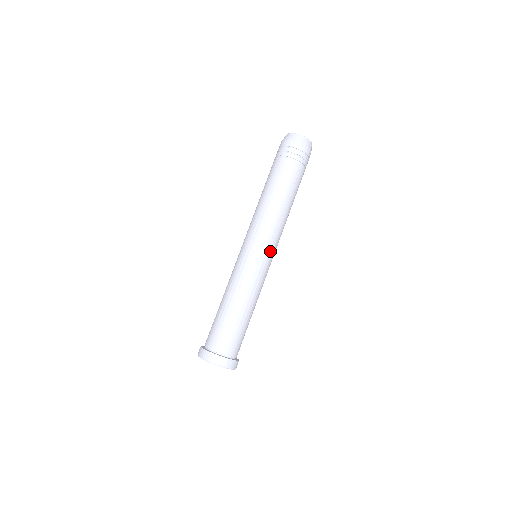
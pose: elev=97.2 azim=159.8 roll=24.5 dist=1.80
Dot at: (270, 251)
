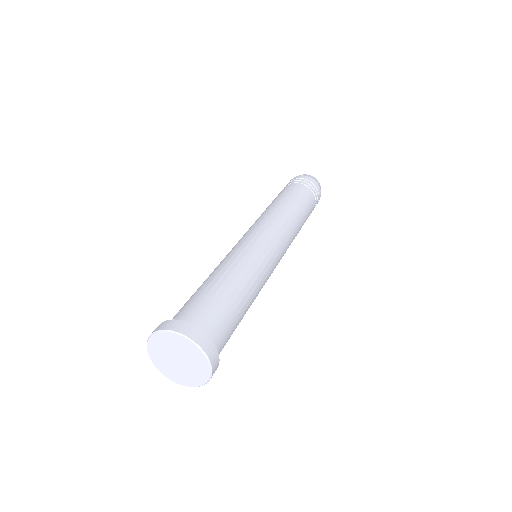
Dot at: (263, 232)
